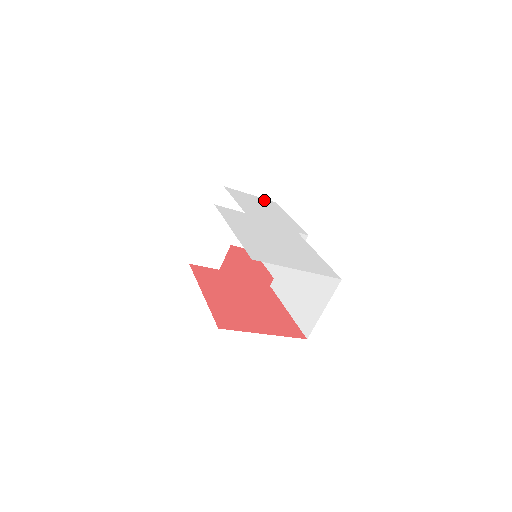
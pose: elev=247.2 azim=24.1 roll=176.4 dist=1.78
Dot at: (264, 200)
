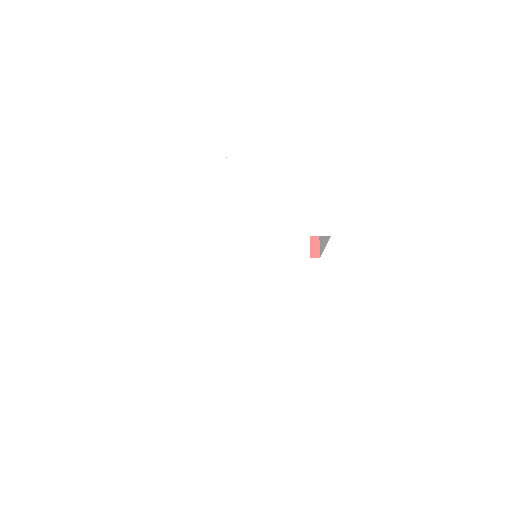
Dot at: (299, 132)
